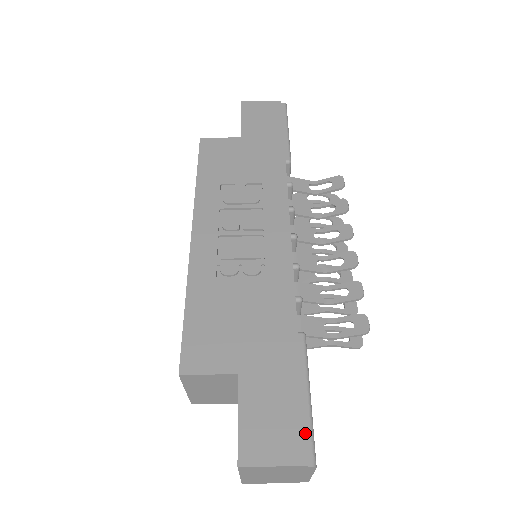
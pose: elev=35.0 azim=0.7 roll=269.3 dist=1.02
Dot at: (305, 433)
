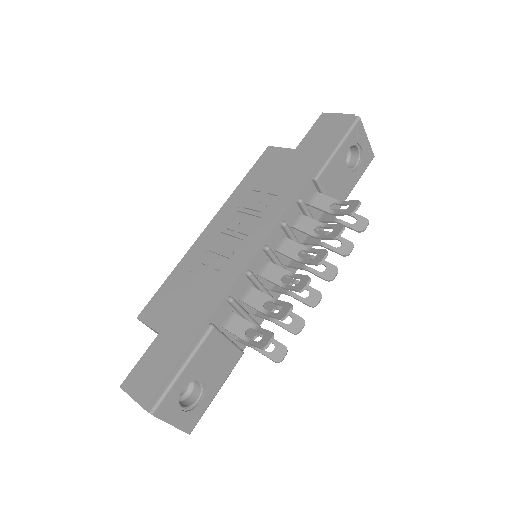
Dot at: (161, 391)
